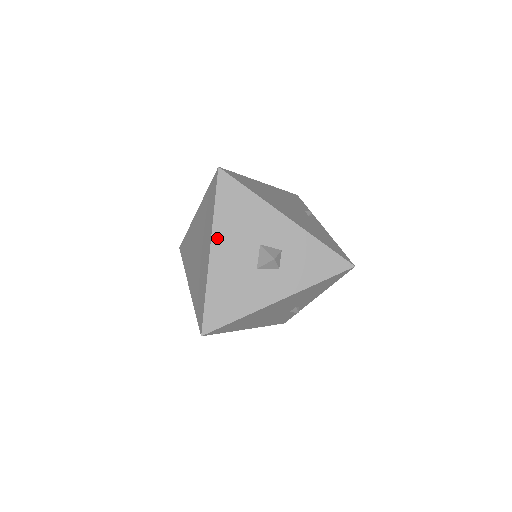
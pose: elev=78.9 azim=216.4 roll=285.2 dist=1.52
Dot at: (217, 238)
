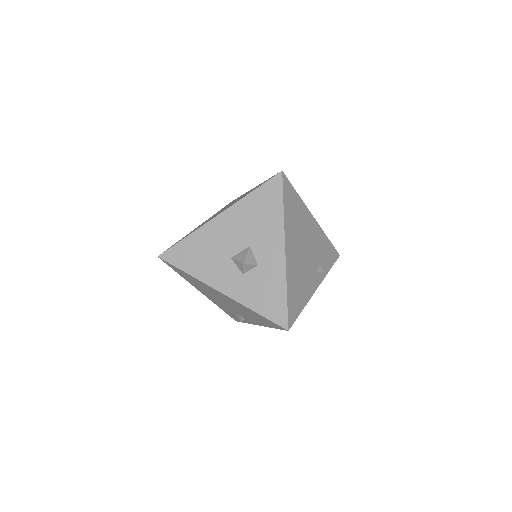
Dot at: (231, 212)
